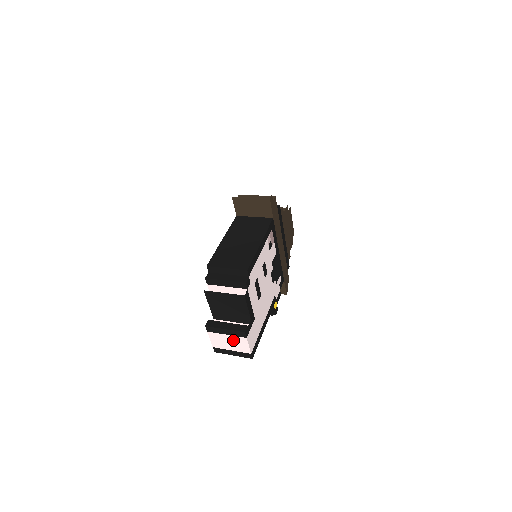
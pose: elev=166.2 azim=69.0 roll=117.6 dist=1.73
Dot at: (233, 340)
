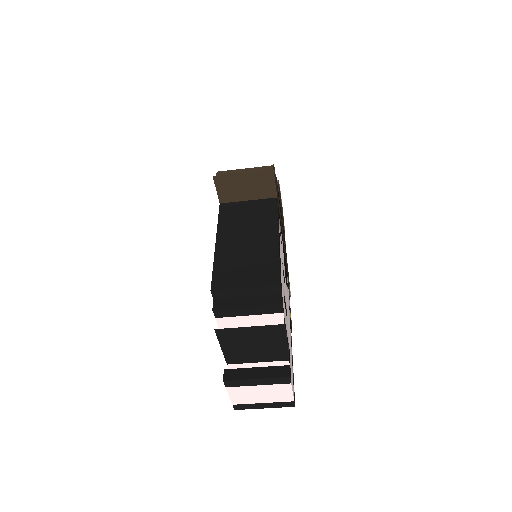
Dot at: (268, 390)
